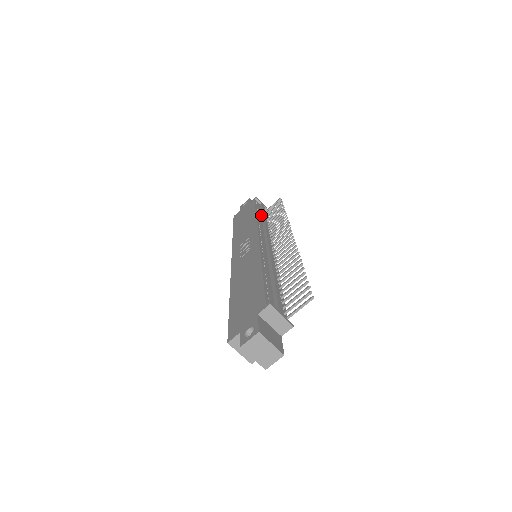
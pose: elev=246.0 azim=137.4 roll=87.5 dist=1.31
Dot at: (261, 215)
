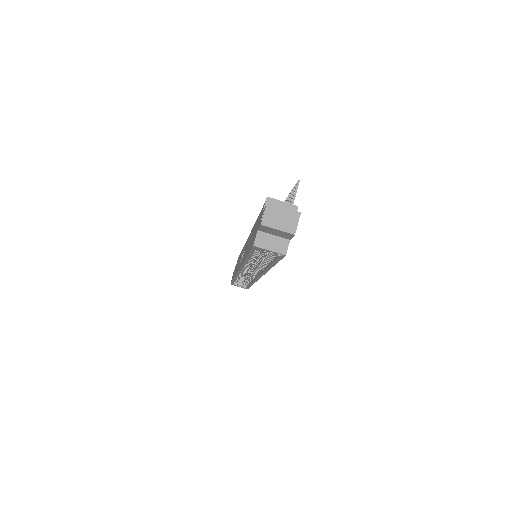
Dot at: occluded
